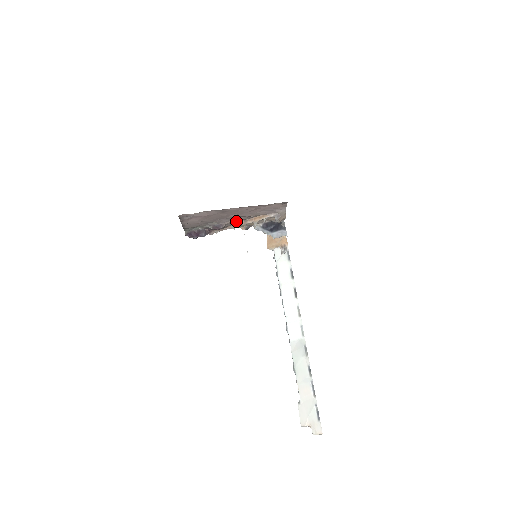
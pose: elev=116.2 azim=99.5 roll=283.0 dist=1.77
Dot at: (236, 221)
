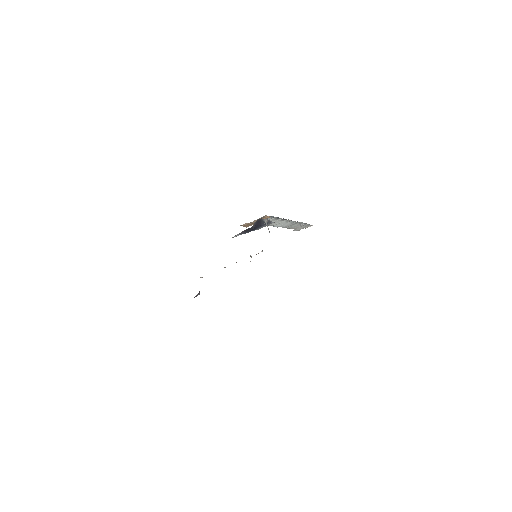
Dot at: occluded
